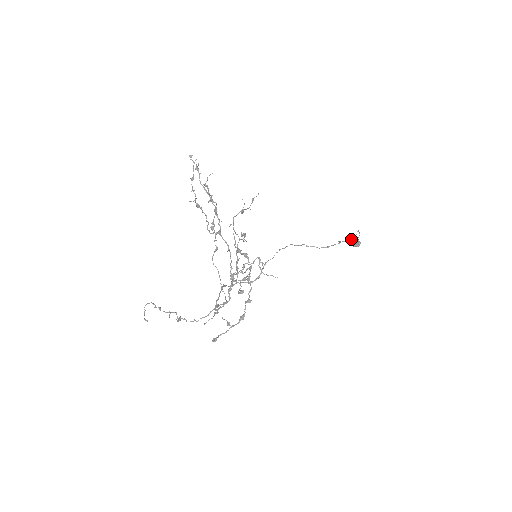
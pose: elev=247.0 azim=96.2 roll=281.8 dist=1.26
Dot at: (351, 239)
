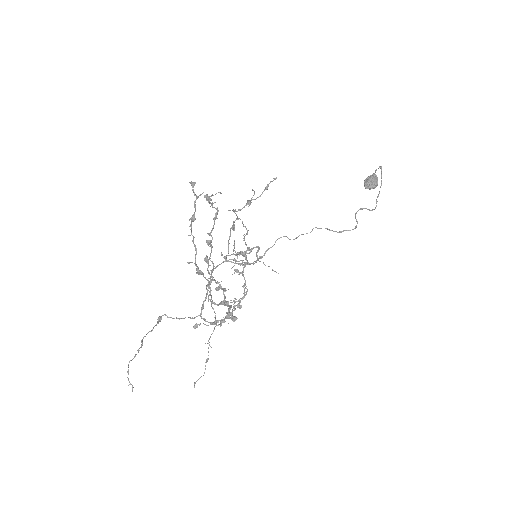
Dot at: (369, 179)
